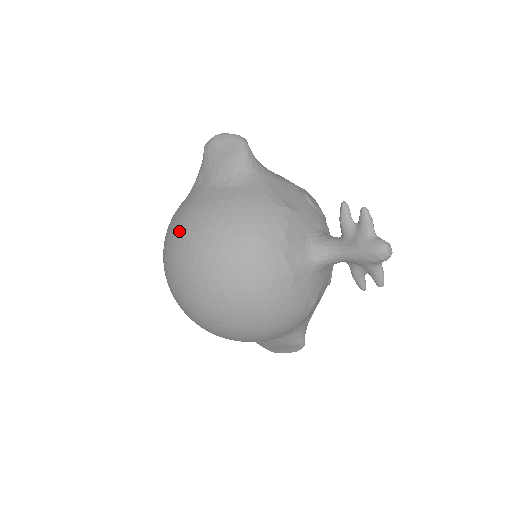
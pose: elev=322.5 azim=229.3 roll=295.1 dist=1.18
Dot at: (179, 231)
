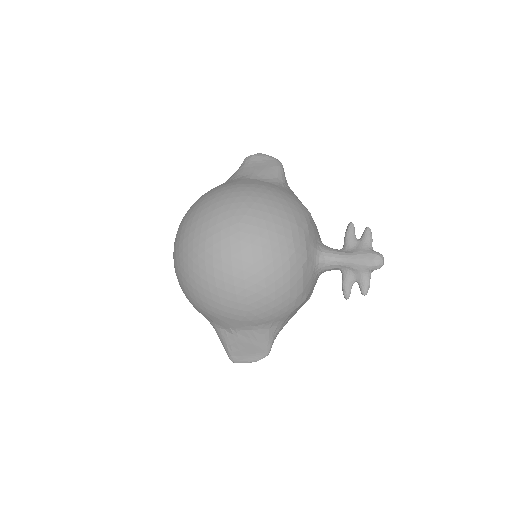
Dot at: (220, 195)
